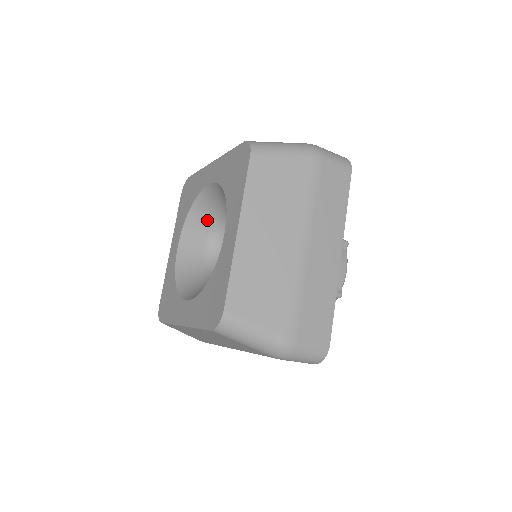
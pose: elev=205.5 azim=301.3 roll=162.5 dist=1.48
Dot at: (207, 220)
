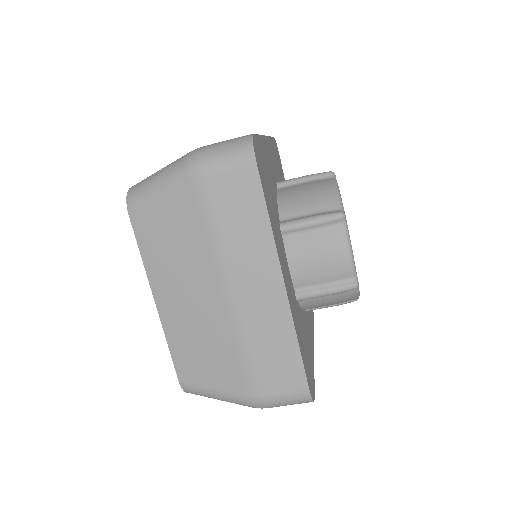
Dot at: occluded
